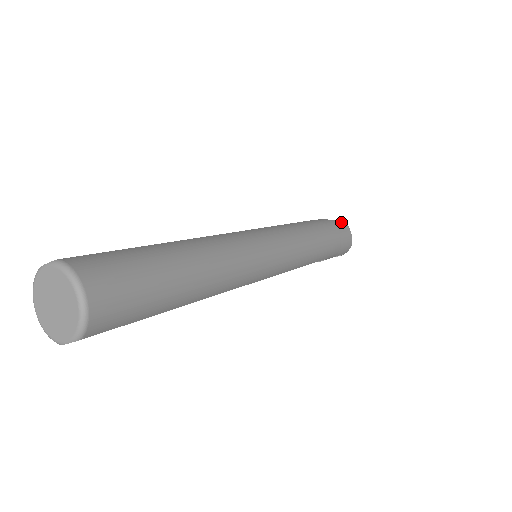
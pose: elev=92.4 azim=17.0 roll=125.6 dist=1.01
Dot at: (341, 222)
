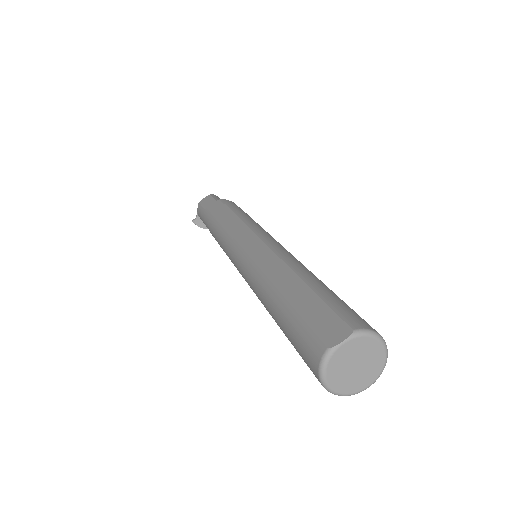
Dot at: (216, 197)
